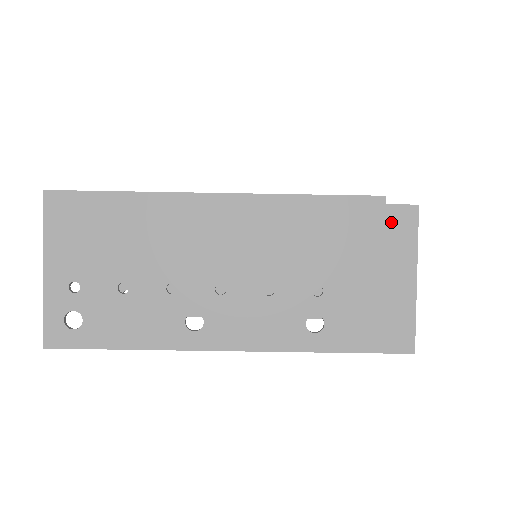
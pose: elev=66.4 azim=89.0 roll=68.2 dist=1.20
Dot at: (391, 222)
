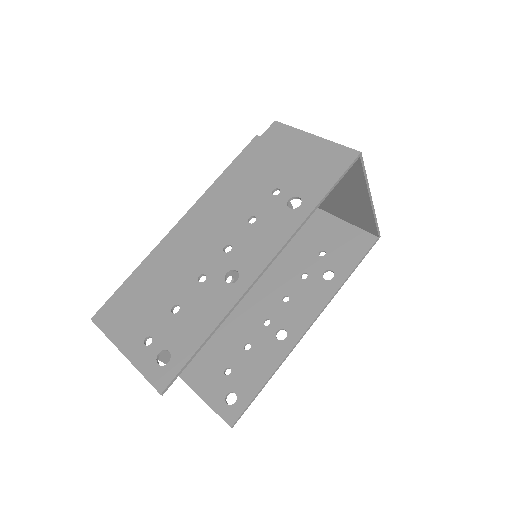
Dot at: (272, 137)
